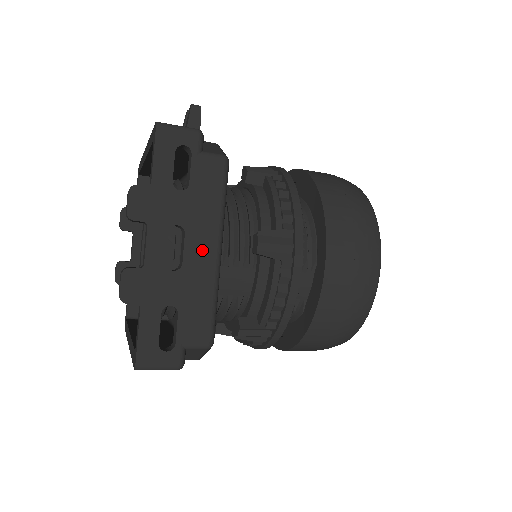
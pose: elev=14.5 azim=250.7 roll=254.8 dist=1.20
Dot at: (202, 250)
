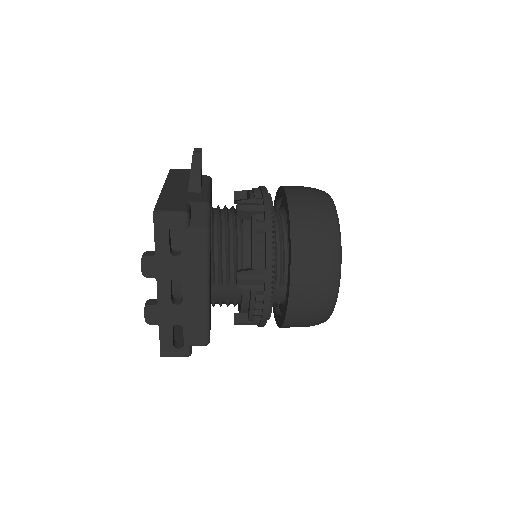
Dot at: (195, 291)
